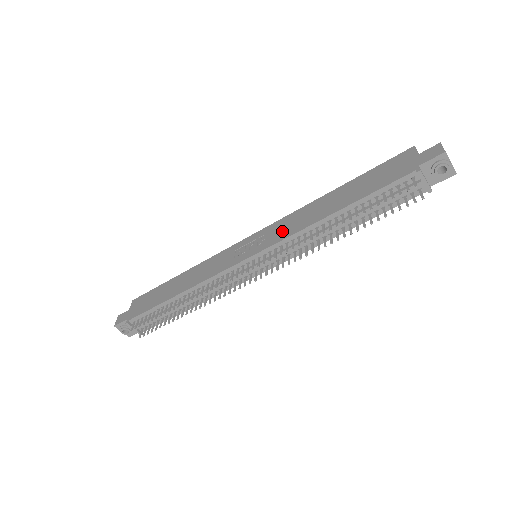
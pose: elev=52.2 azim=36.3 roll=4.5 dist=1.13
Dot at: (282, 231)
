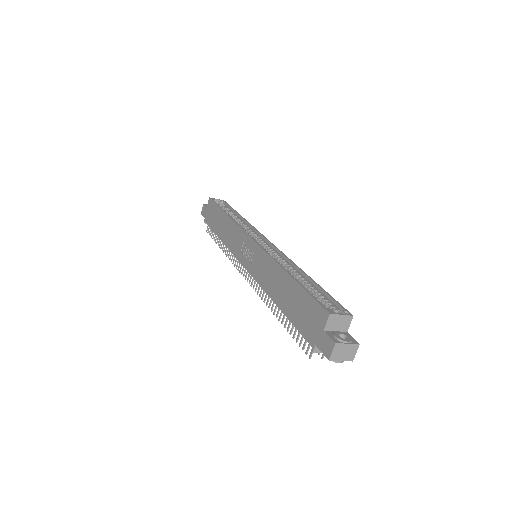
Dot at: (259, 270)
